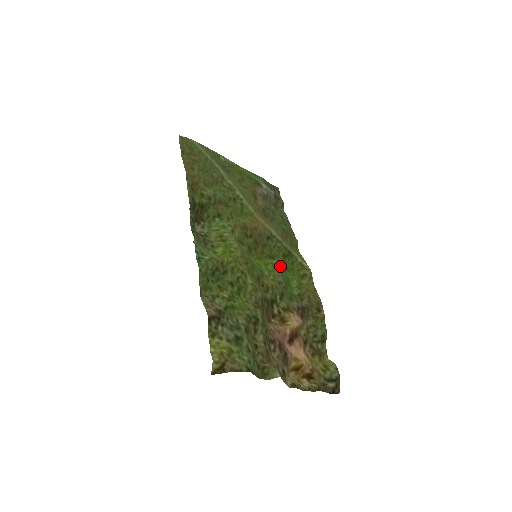
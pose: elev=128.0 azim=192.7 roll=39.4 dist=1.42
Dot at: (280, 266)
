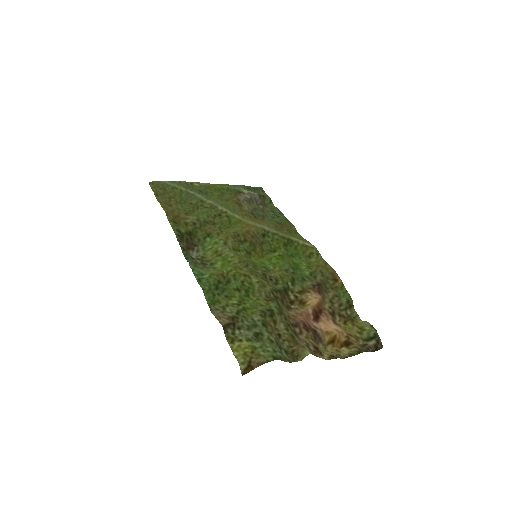
Dot at: (283, 256)
